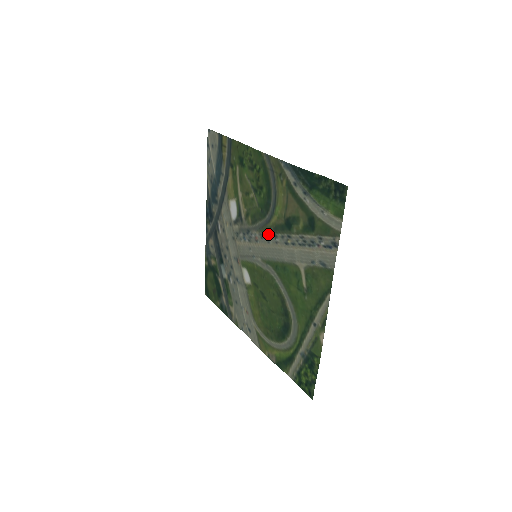
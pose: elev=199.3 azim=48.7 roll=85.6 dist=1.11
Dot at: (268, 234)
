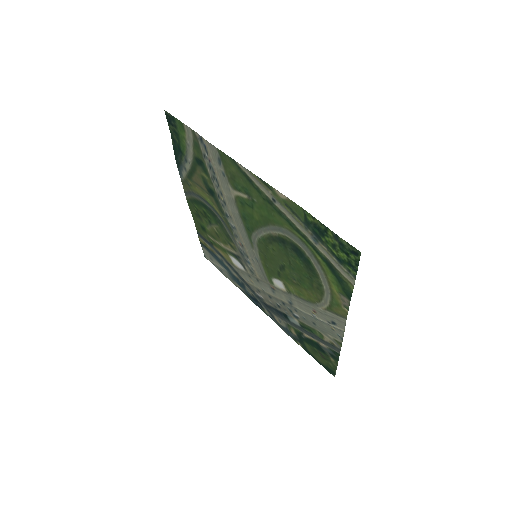
Dot at: (230, 225)
